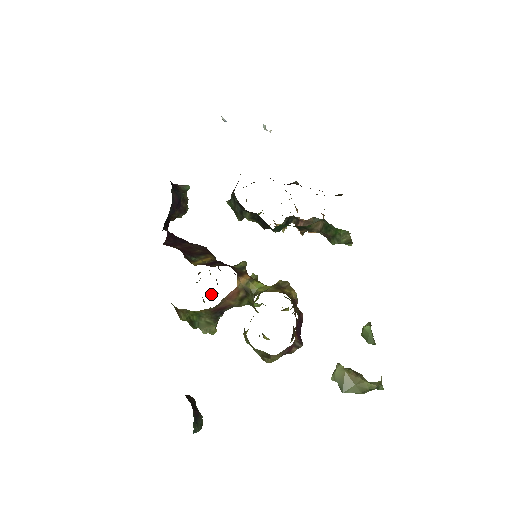
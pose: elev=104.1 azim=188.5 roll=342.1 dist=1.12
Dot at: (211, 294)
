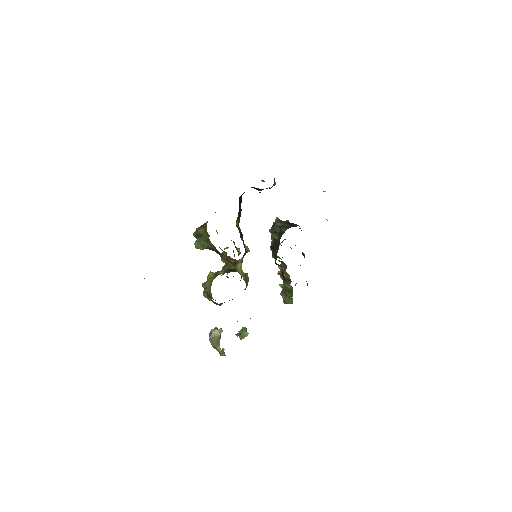
Dot at: occluded
